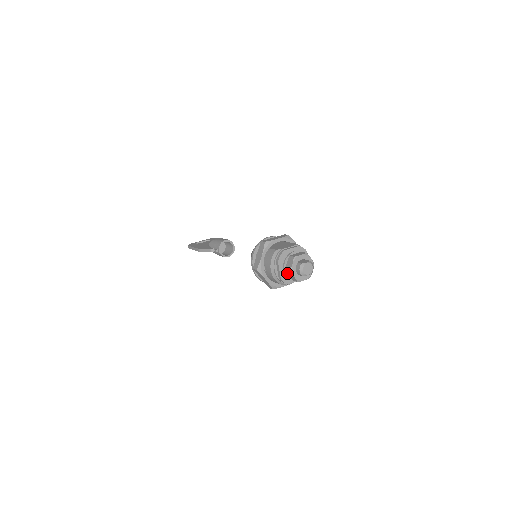
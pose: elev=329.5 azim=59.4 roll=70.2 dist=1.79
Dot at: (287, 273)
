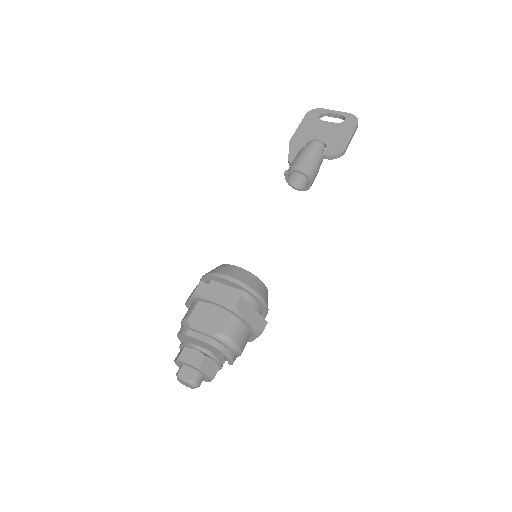
Dot at: occluded
